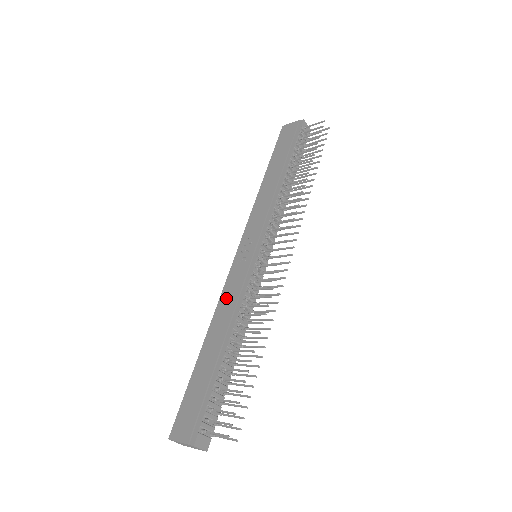
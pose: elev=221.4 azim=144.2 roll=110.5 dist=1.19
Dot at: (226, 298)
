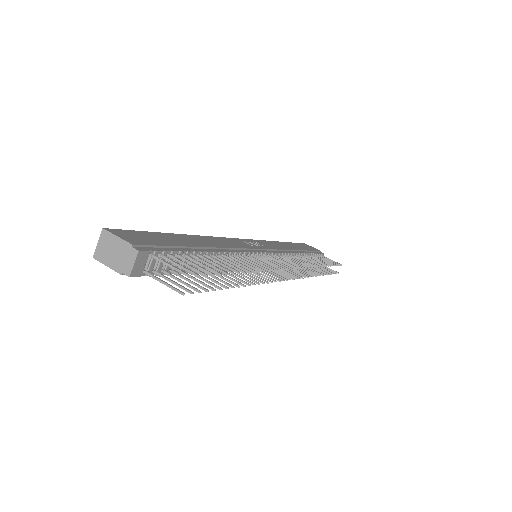
Dot at: (224, 240)
